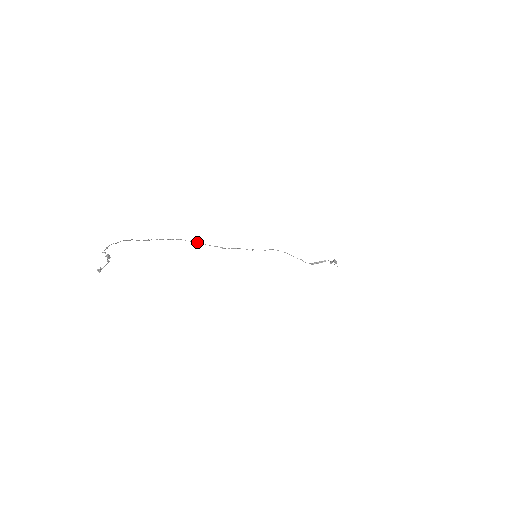
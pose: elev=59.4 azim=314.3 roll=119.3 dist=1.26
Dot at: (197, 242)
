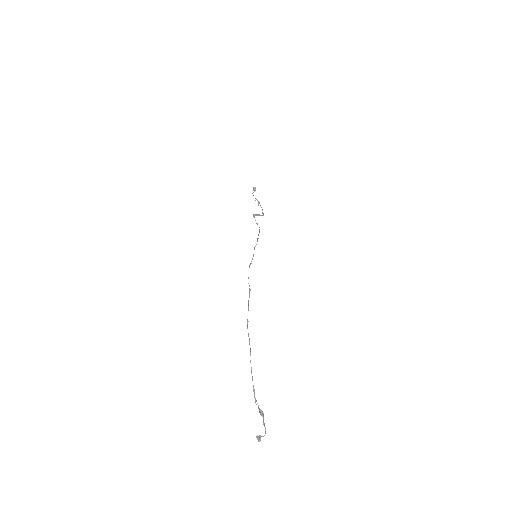
Dot at: occluded
